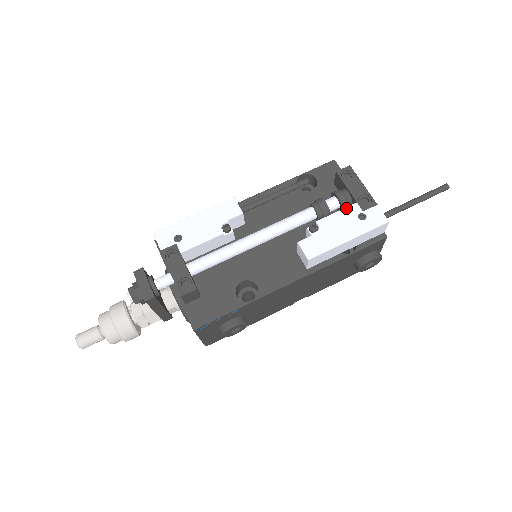
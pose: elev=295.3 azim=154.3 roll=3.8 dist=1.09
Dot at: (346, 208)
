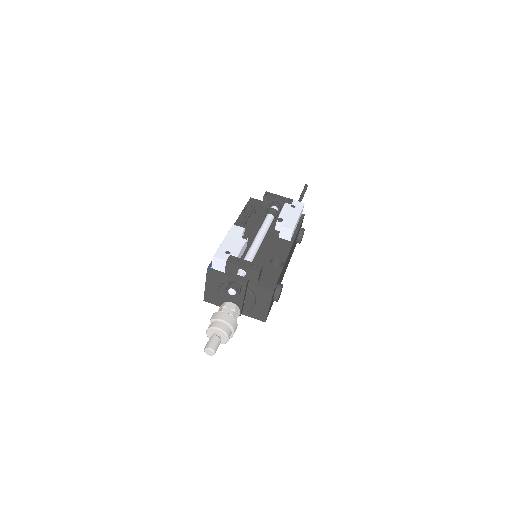
Dot at: (284, 206)
